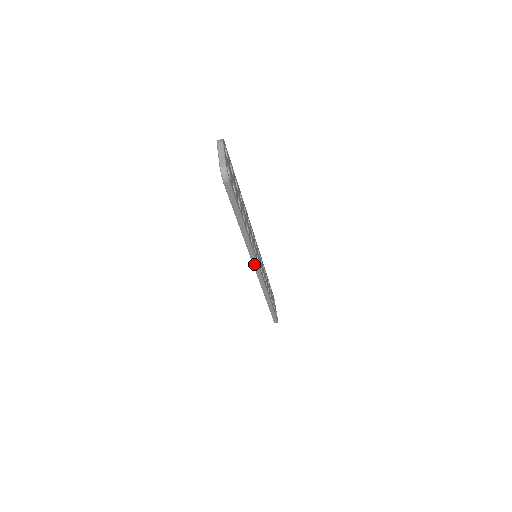
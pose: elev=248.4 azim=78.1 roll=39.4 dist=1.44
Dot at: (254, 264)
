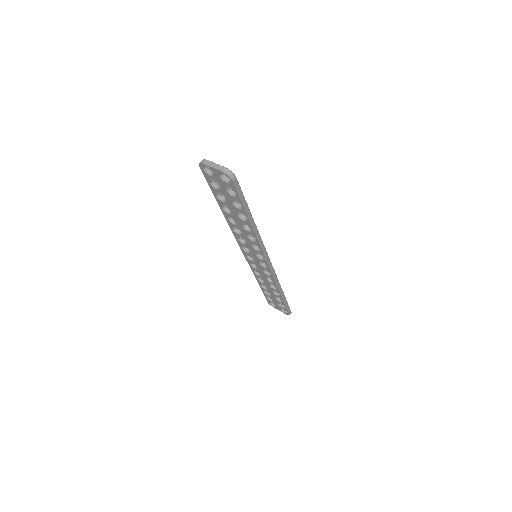
Dot at: (265, 255)
